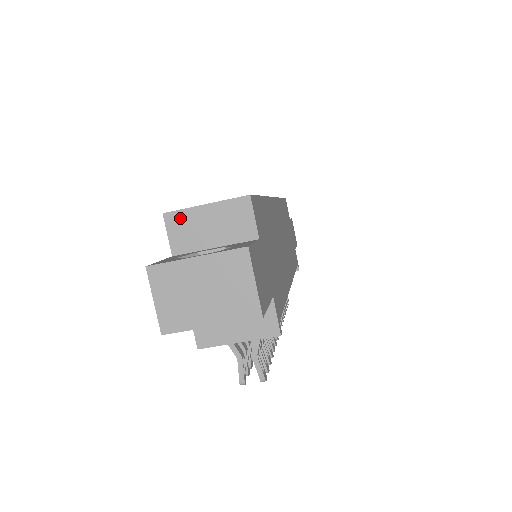
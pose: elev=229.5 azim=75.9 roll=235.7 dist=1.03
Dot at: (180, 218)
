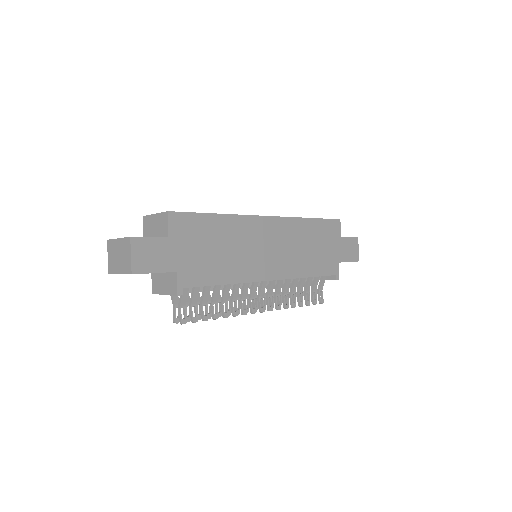
Dot at: (147, 220)
